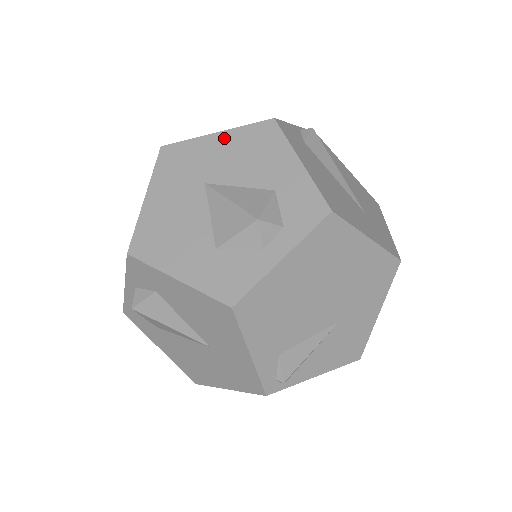
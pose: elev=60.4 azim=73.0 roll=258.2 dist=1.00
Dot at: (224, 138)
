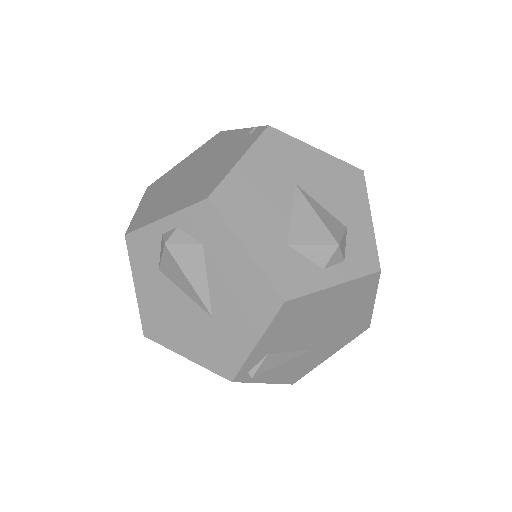
Dot at: (322, 158)
